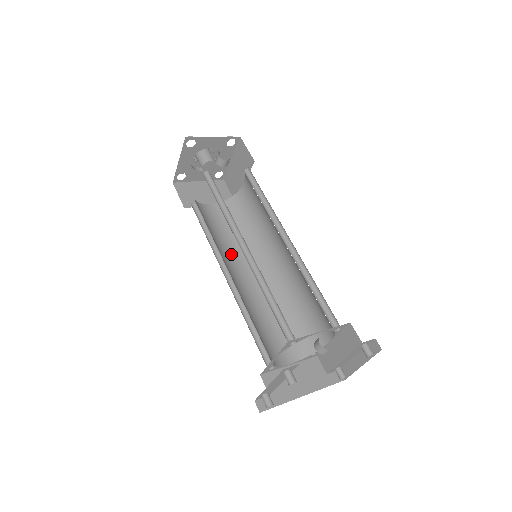
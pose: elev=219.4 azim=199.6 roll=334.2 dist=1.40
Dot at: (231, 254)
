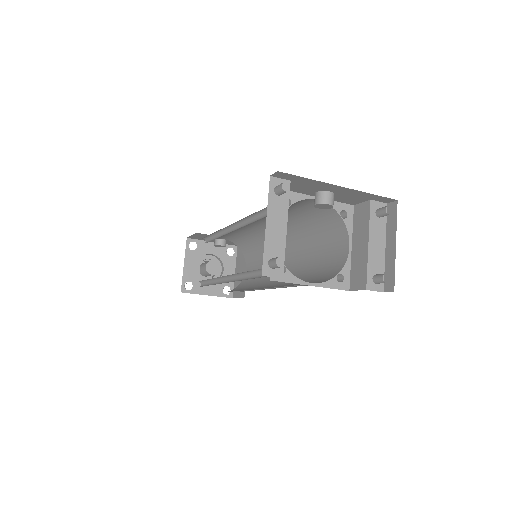
Dot at: occluded
